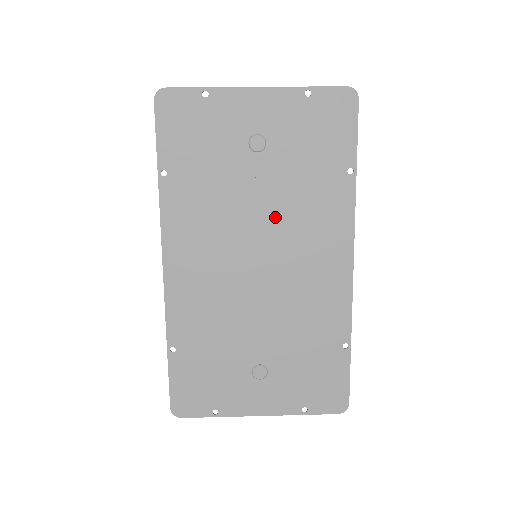
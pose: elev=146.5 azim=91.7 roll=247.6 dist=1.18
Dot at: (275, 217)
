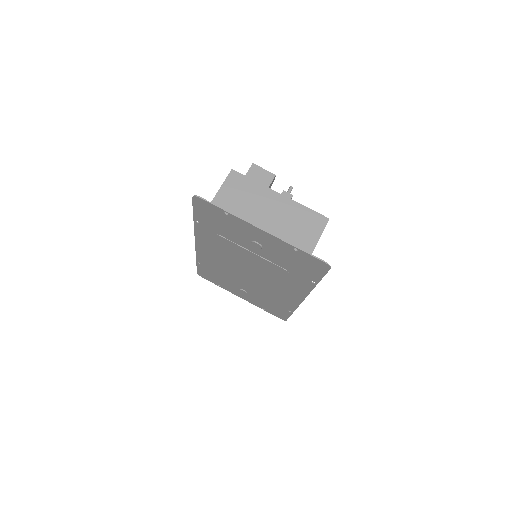
Dot at: (261, 268)
